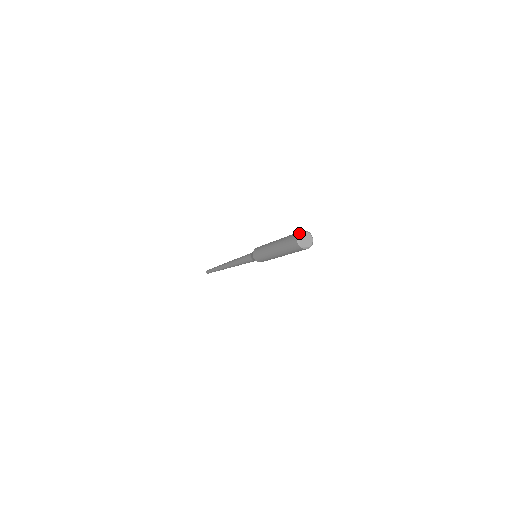
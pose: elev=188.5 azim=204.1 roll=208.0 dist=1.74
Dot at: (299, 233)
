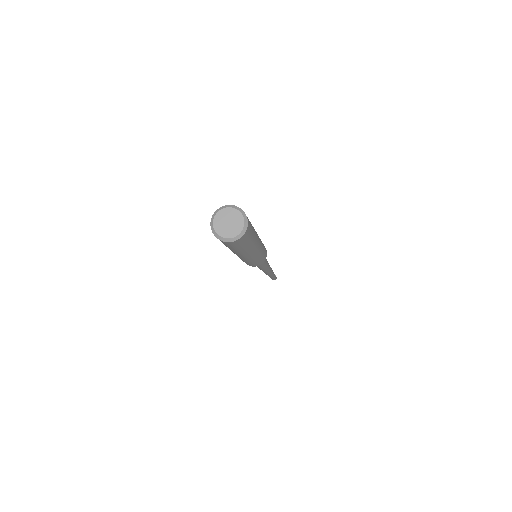
Dot at: (210, 222)
